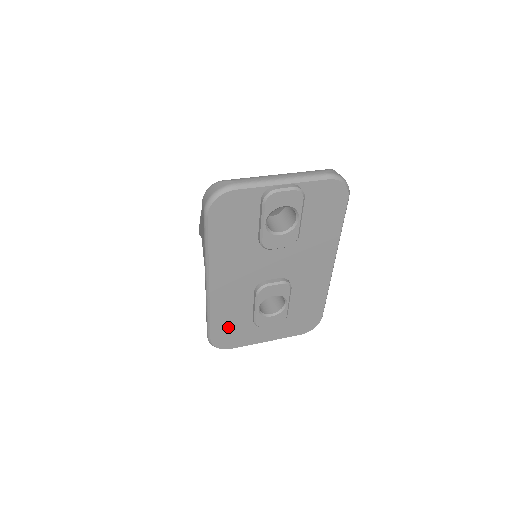
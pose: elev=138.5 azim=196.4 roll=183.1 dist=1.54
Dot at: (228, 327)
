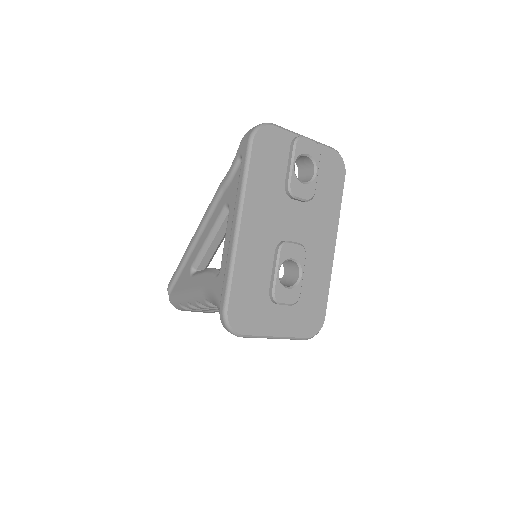
Dot at: (246, 296)
